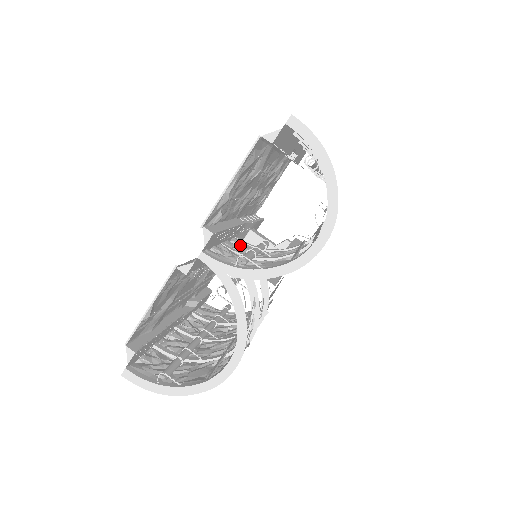
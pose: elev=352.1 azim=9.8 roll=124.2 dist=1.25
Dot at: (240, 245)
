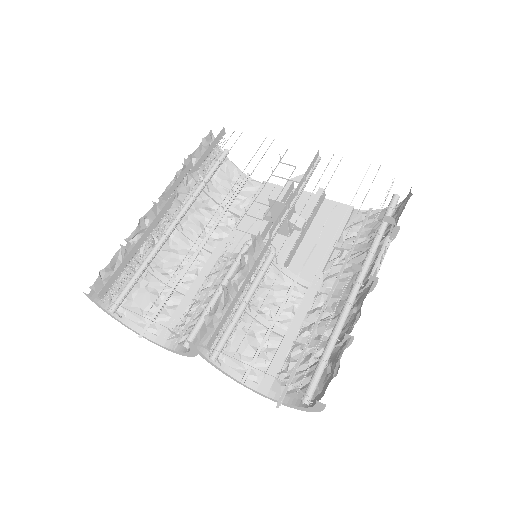
Dot at: (250, 254)
